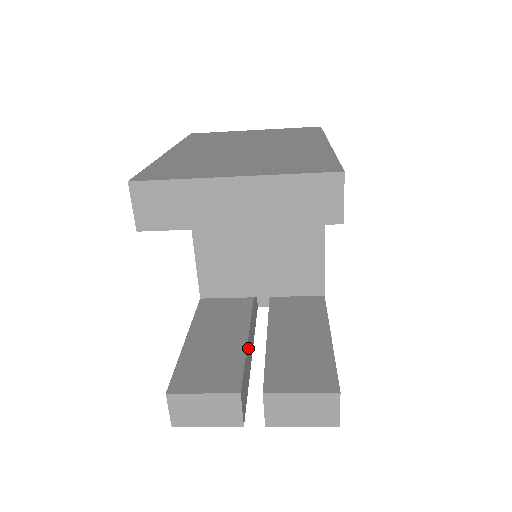
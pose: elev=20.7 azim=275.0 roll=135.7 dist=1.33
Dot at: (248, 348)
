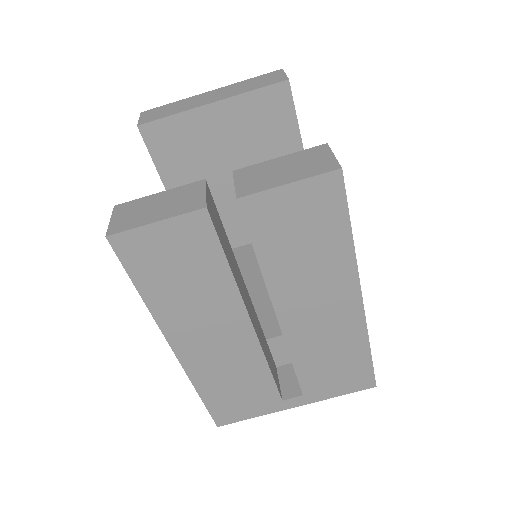
Dot at: (238, 271)
